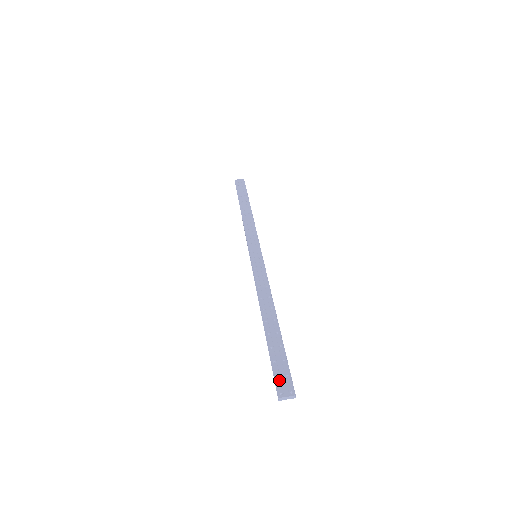
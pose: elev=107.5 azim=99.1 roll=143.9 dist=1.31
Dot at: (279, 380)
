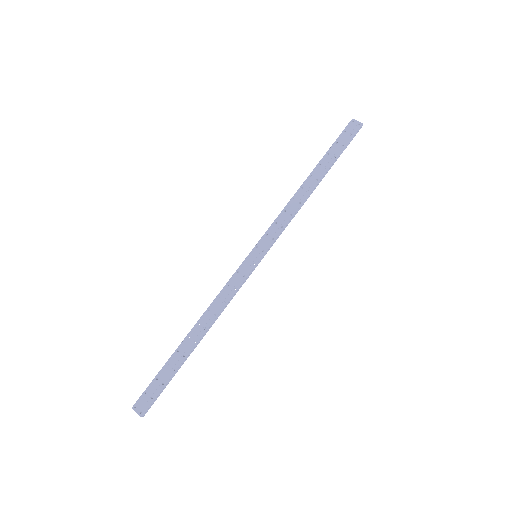
Dot at: (145, 396)
